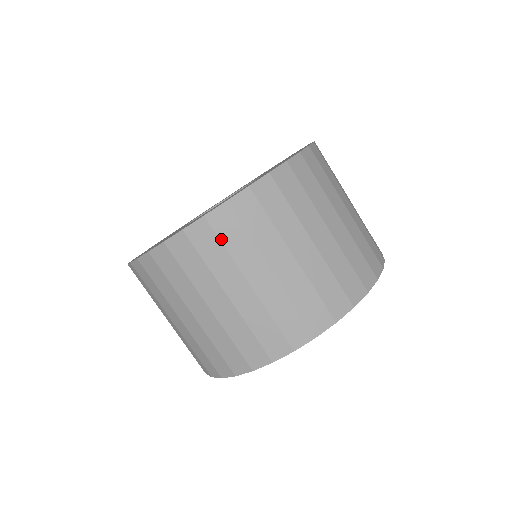
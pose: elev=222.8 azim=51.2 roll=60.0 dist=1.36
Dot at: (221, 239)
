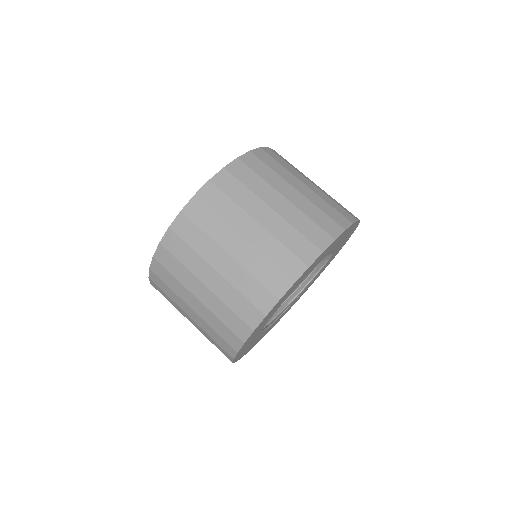
Dot at: (162, 290)
